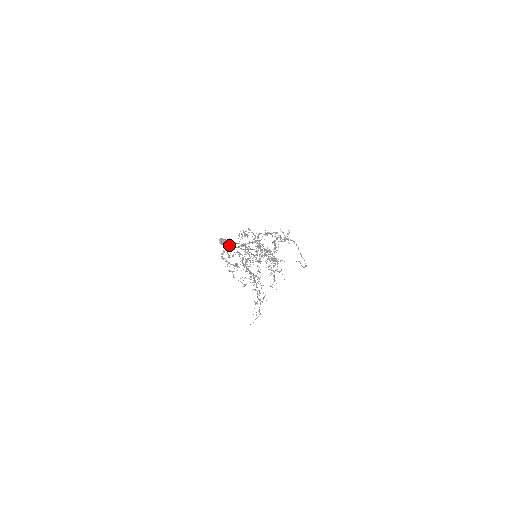
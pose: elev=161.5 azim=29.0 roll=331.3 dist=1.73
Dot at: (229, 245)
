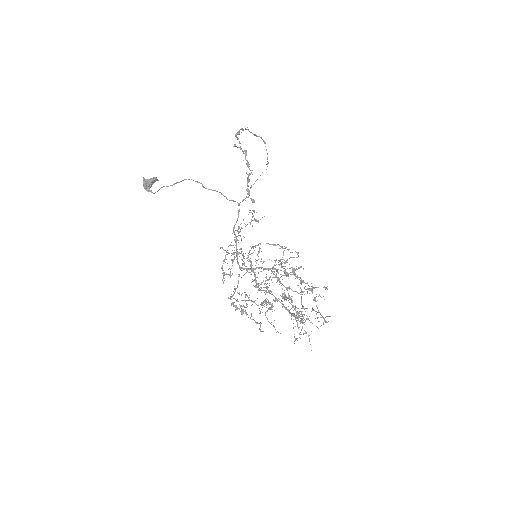
Dot at: occluded
